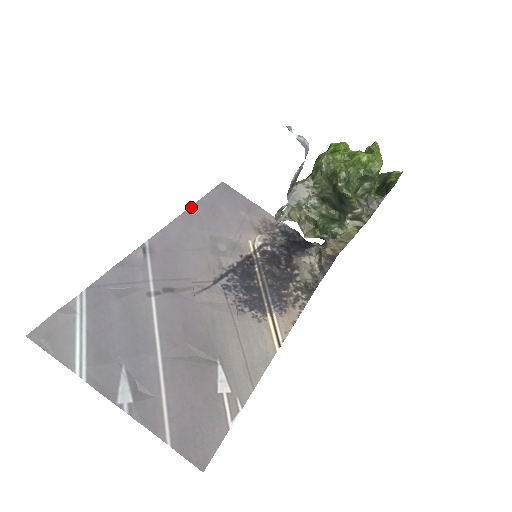
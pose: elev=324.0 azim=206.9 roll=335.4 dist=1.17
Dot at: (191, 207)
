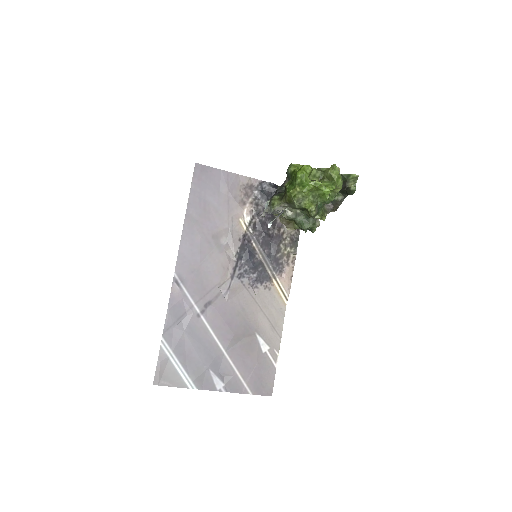
Dot at: (186, 215)
